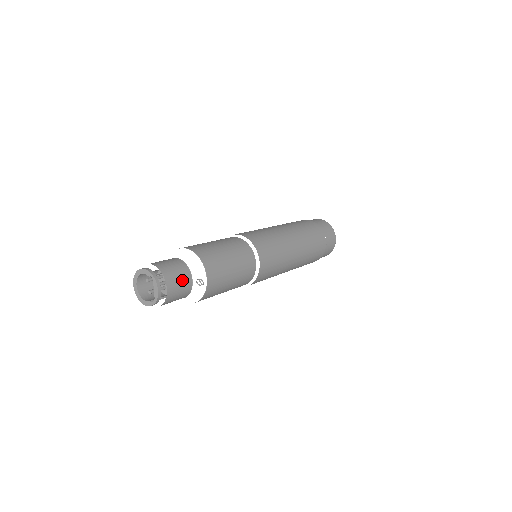
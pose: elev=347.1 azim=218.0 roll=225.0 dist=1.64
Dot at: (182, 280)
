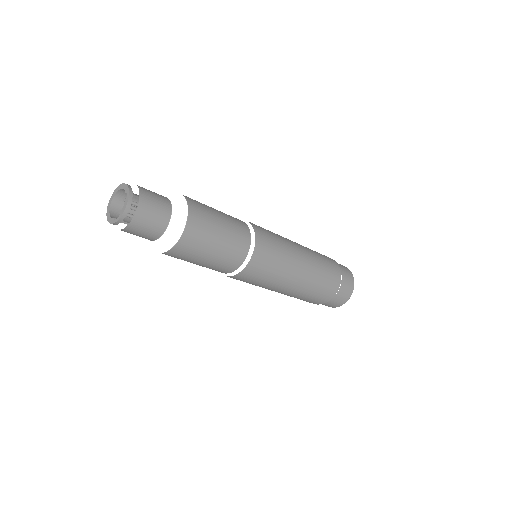
Dot at: (157, 216)
